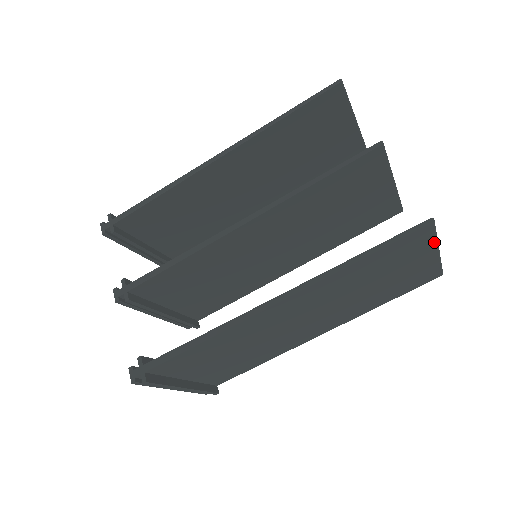
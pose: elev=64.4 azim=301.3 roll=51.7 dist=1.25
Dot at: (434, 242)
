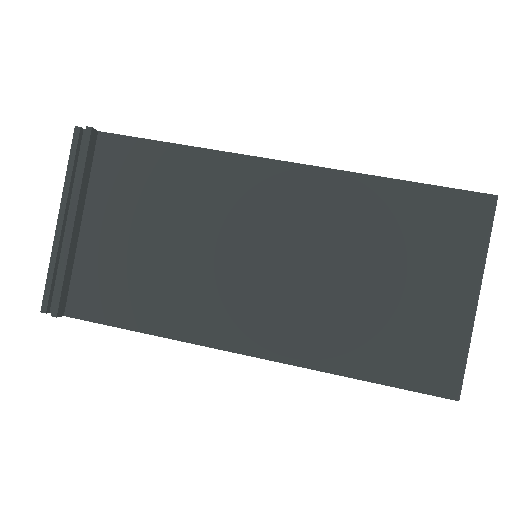
Dot at: (481, 255)
